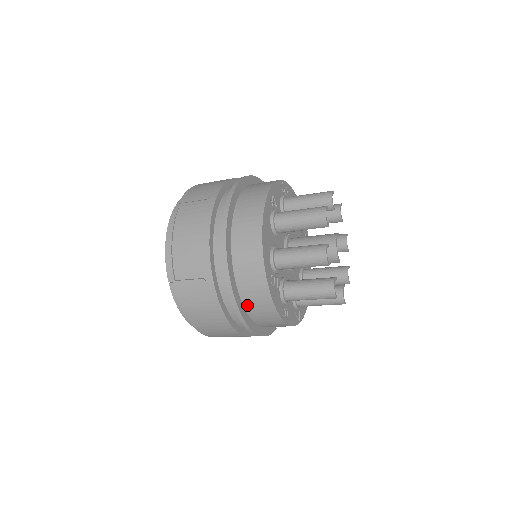
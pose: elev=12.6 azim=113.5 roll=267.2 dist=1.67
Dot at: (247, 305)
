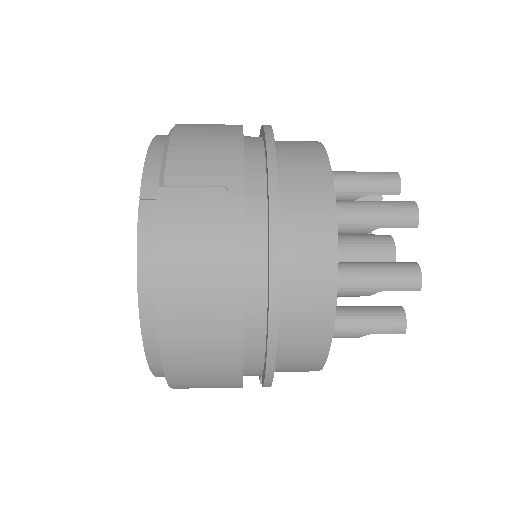
Dot at: (285, 261)
